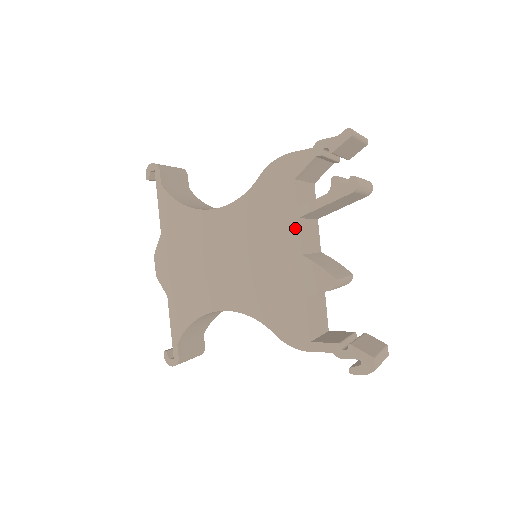
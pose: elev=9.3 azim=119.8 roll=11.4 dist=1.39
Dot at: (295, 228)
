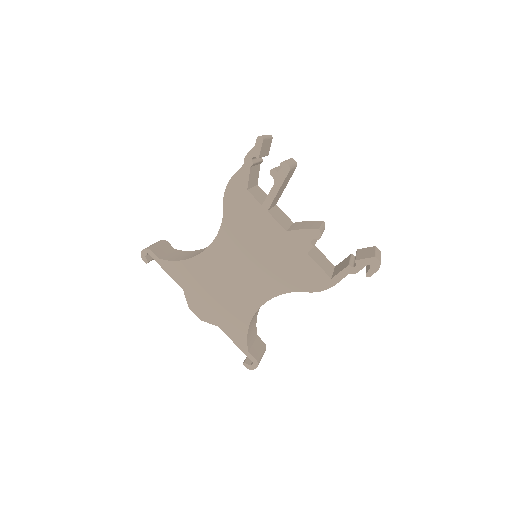
Dot at: (270, 219)
